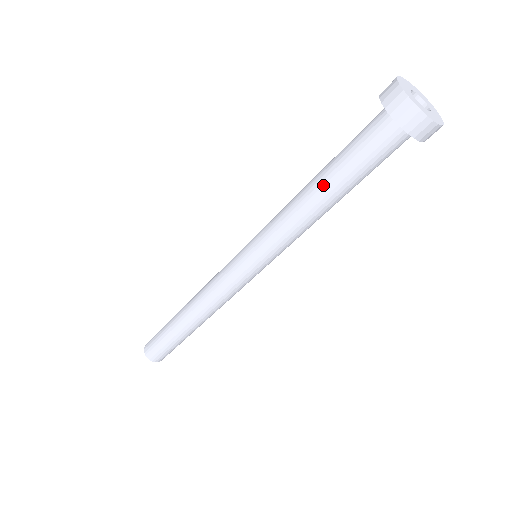
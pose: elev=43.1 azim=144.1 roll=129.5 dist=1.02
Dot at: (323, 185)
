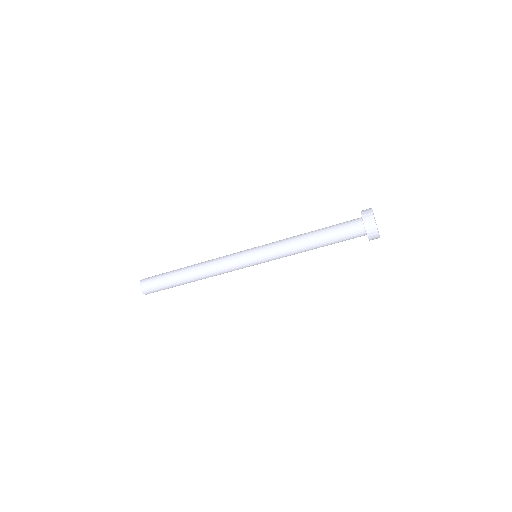
Dot at: (316, 237)
